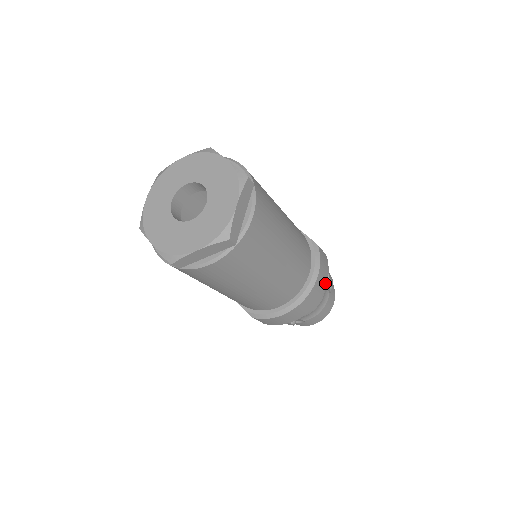
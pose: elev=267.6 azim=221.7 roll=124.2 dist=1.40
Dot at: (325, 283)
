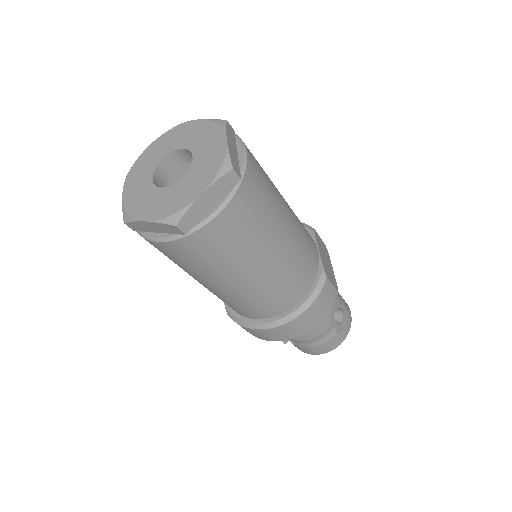
Dot at: (317, 321)
